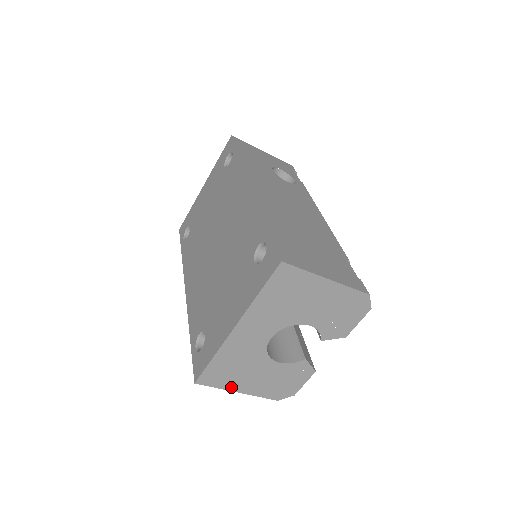
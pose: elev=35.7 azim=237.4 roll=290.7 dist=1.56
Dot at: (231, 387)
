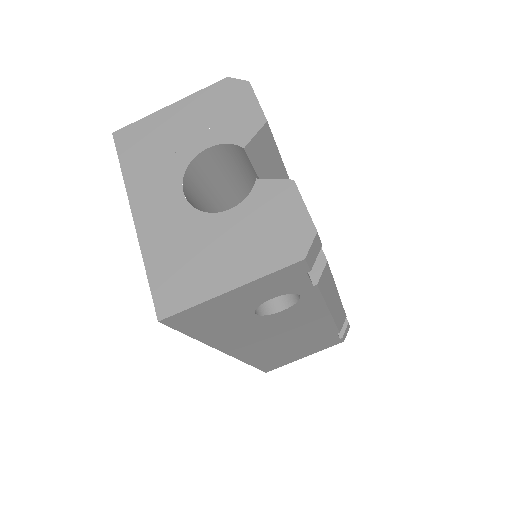
Dot at: (211, 291)
